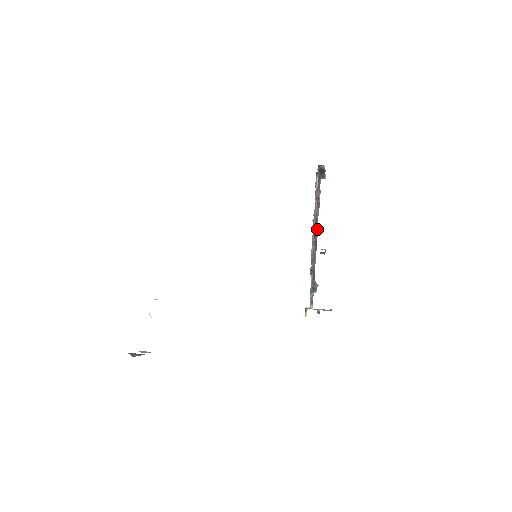
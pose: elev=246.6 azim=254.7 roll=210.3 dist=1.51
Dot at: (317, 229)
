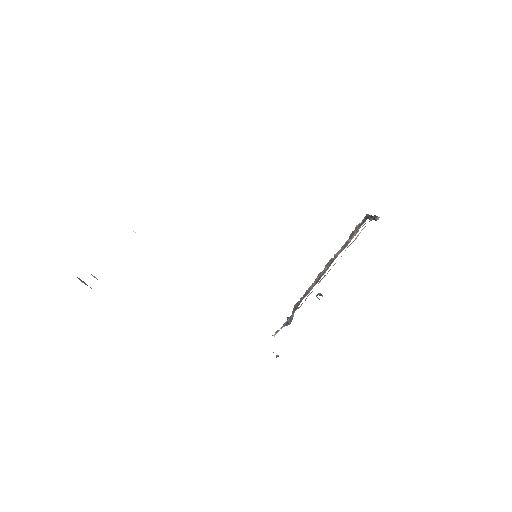
Dot at: occluded
